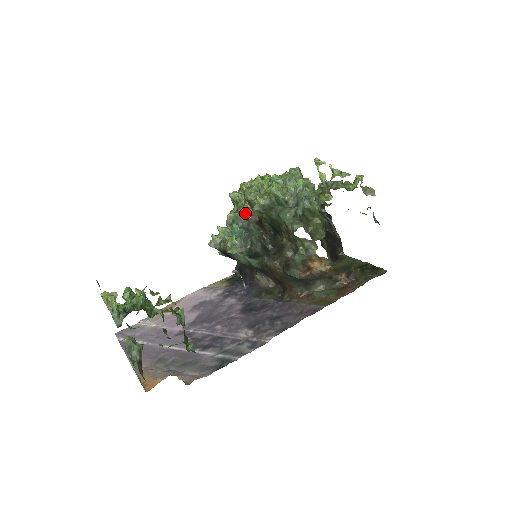
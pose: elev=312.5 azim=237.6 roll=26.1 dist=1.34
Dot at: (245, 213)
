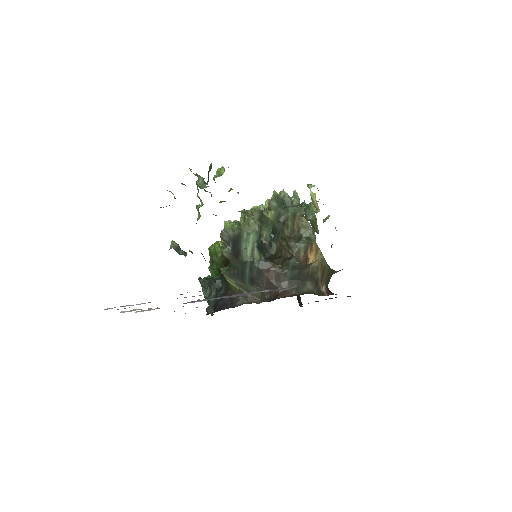
Dot at: occluded
